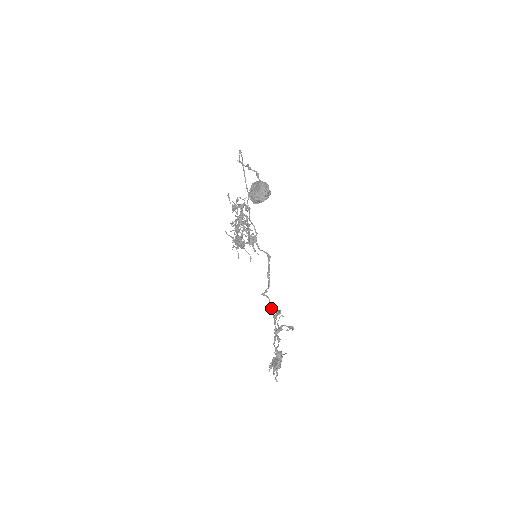
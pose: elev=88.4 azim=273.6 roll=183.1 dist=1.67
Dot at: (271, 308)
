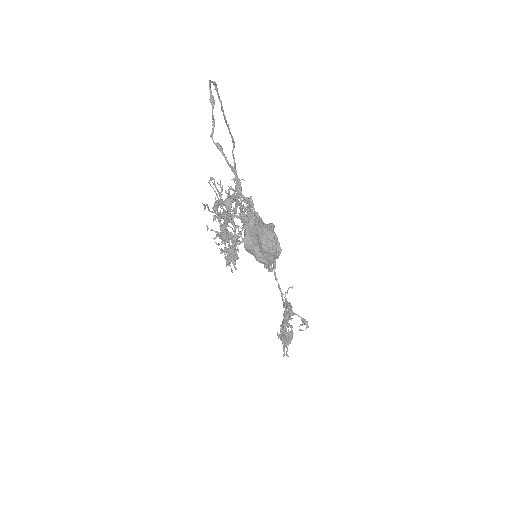
Dot at: occluded
